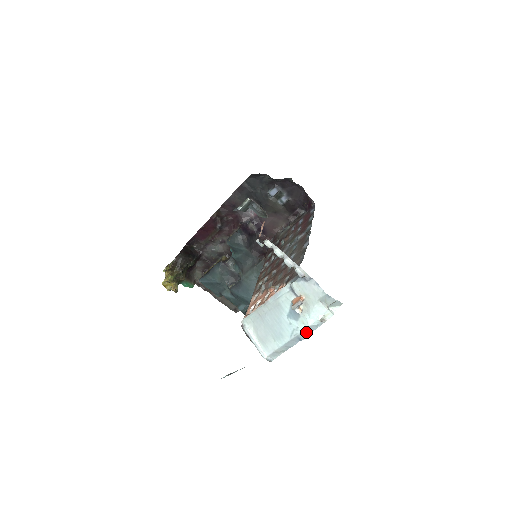
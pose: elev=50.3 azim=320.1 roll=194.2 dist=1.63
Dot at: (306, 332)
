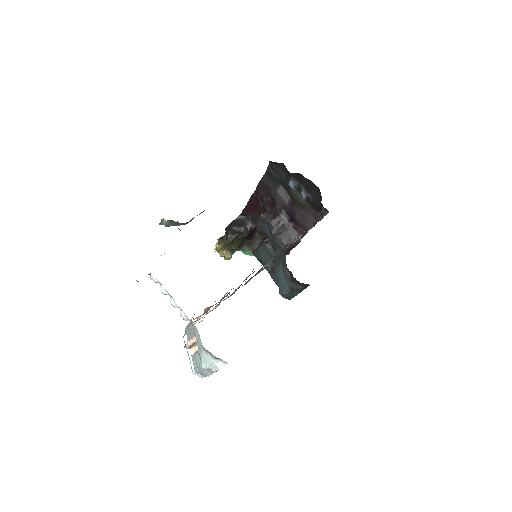
Dot at: occluded
